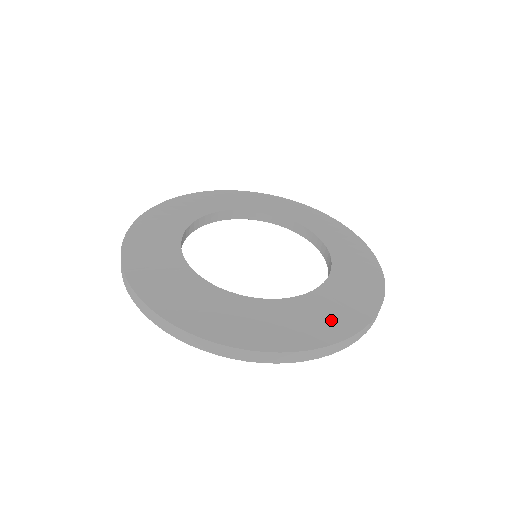
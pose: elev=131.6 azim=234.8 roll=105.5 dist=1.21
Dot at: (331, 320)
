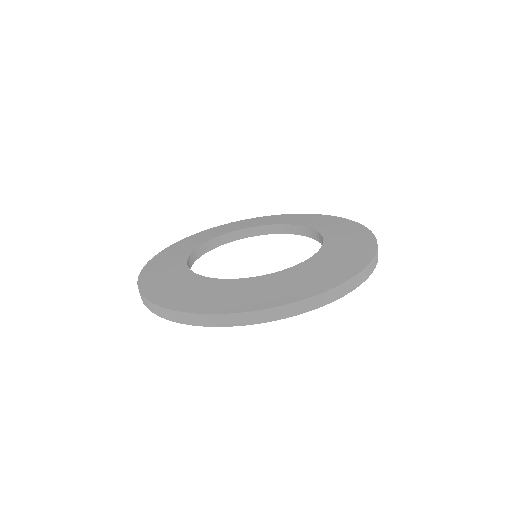
Dot at: (341, 265)
